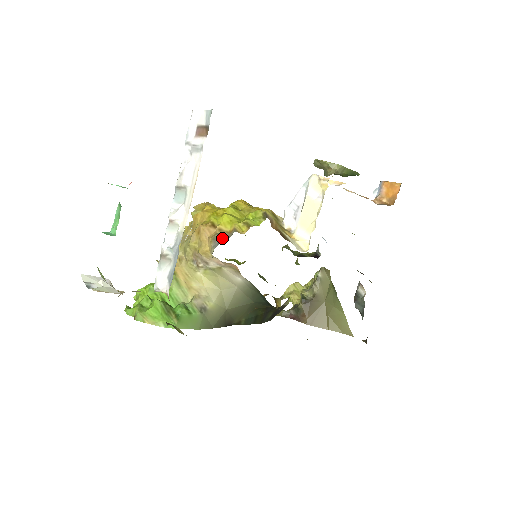
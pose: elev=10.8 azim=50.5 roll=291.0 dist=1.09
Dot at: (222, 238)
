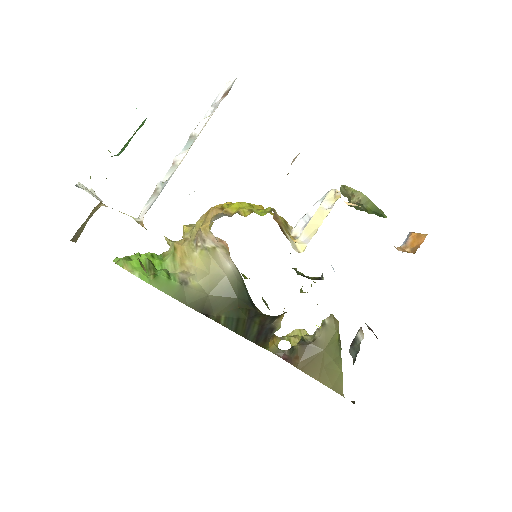
Dot at: (223, 215)
